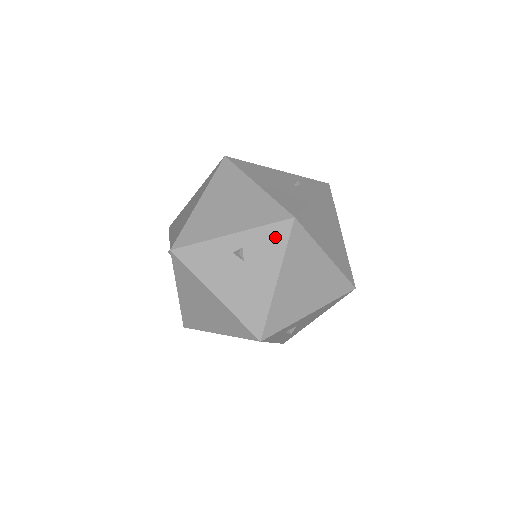
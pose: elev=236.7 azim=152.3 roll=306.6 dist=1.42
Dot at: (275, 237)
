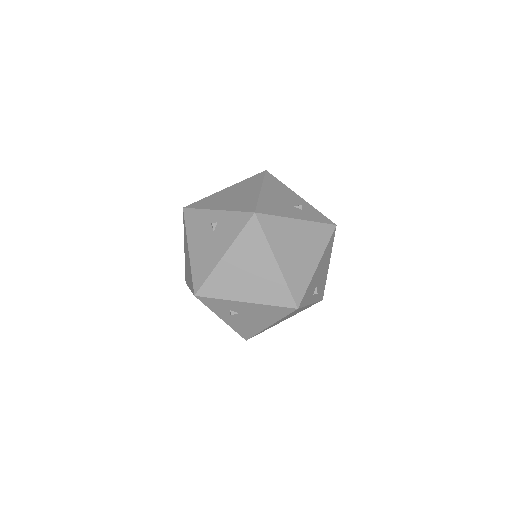
Dot at: (238, 222)
